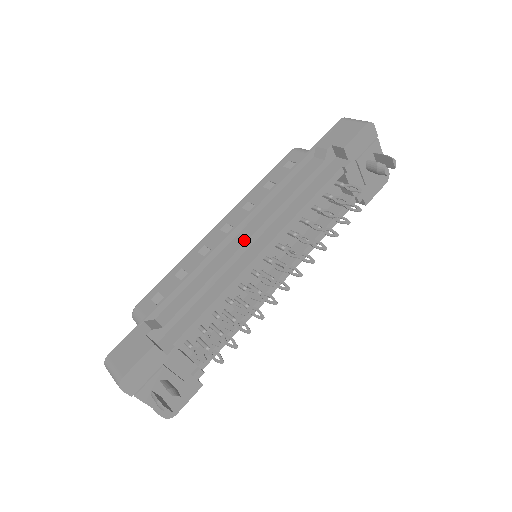
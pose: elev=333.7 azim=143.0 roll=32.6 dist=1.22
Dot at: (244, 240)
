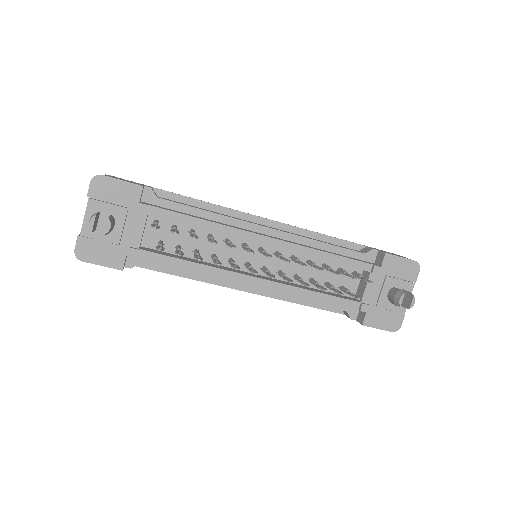
Dot at: occluded
